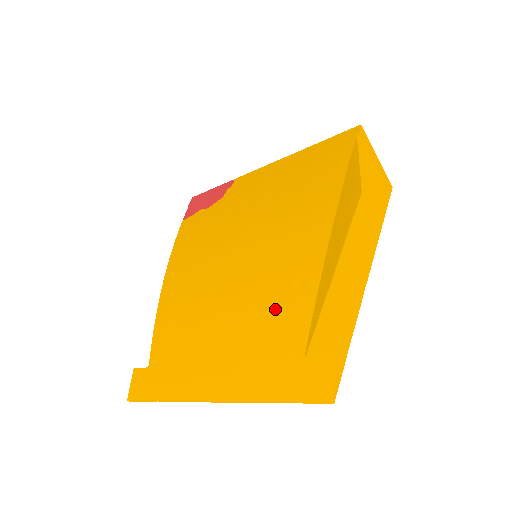
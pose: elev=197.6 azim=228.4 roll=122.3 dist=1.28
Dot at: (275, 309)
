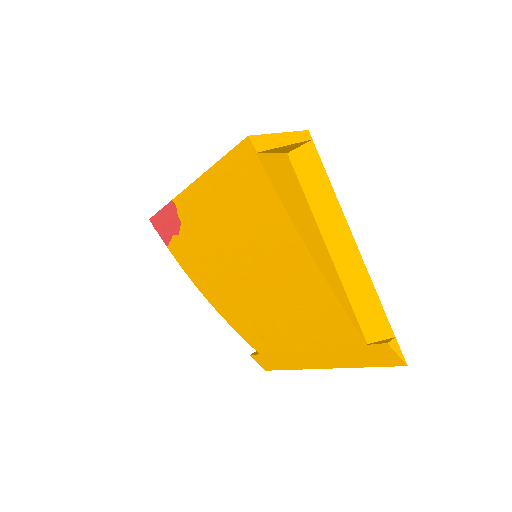
Dot at: (320, 320)
